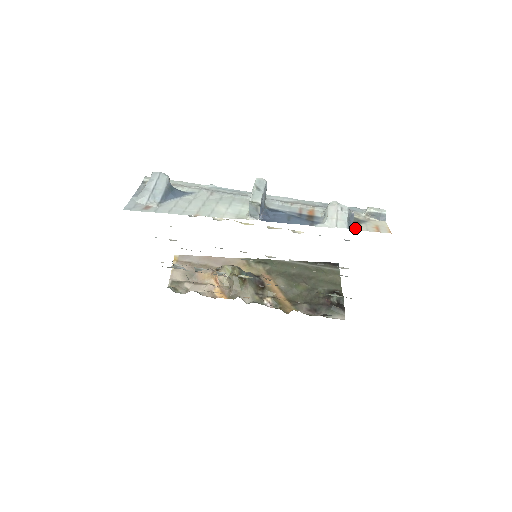
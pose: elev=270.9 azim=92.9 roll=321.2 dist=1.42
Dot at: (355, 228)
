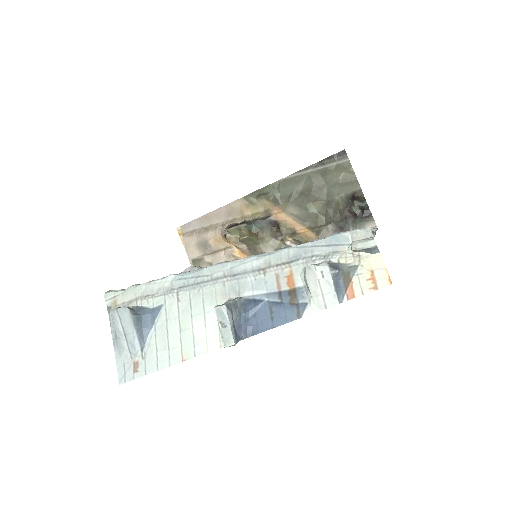
Dot at: (347, 296)
